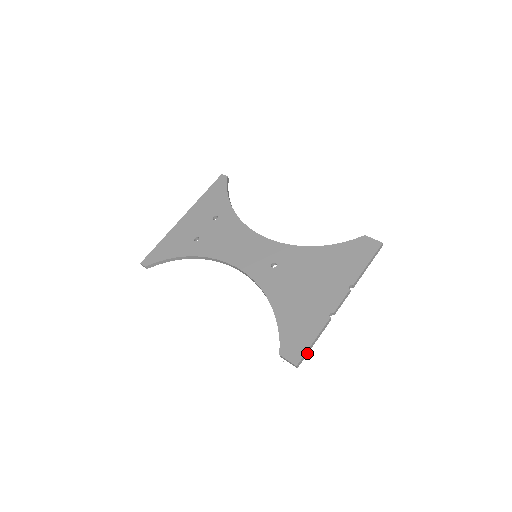
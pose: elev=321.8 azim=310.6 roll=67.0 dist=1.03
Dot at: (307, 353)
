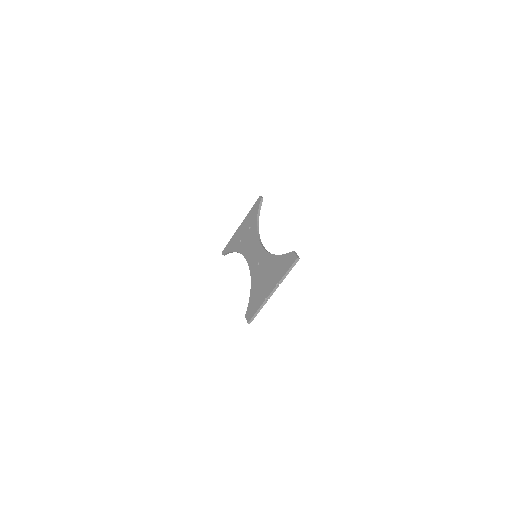
Dot at: occluded
